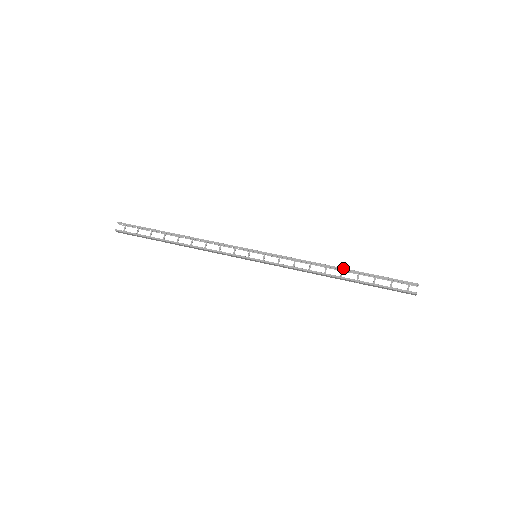
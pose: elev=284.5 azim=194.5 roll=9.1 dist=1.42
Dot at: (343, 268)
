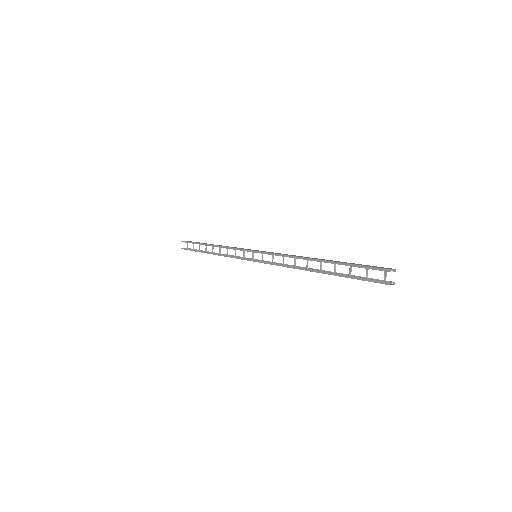
Dot at: (317, 259)
